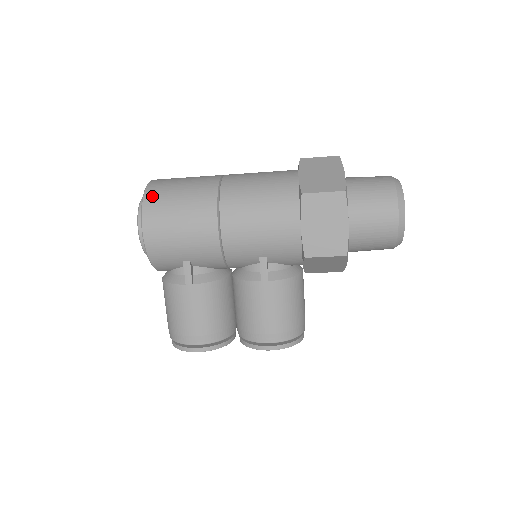
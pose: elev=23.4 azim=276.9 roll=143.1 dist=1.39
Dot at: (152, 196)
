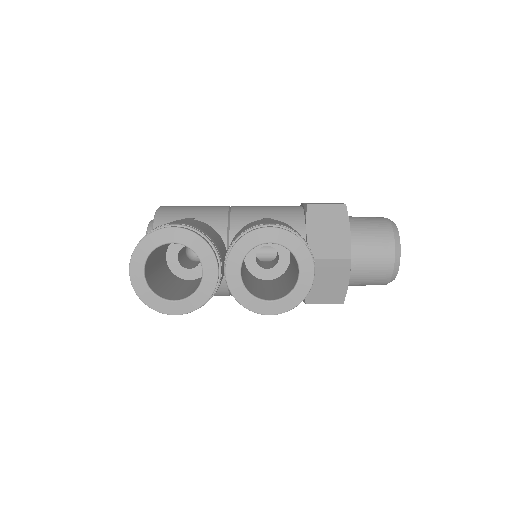
Dot at: occluded
